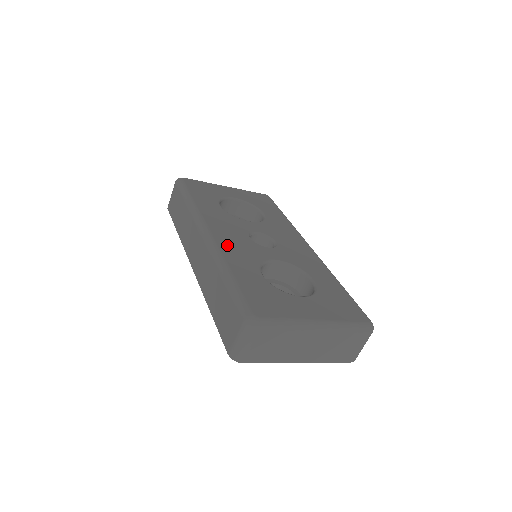
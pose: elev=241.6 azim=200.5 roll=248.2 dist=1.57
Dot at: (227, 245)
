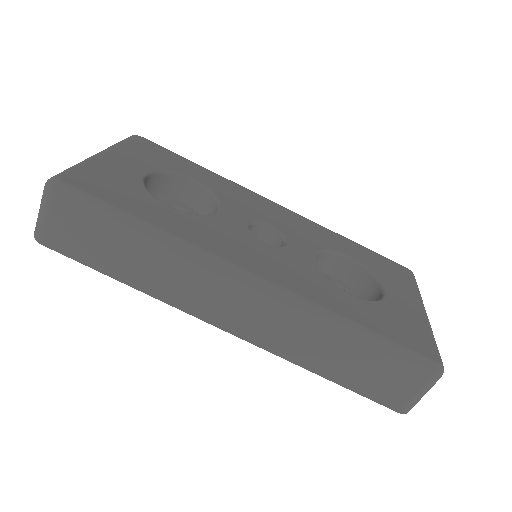
Dot at: (290, 281)
